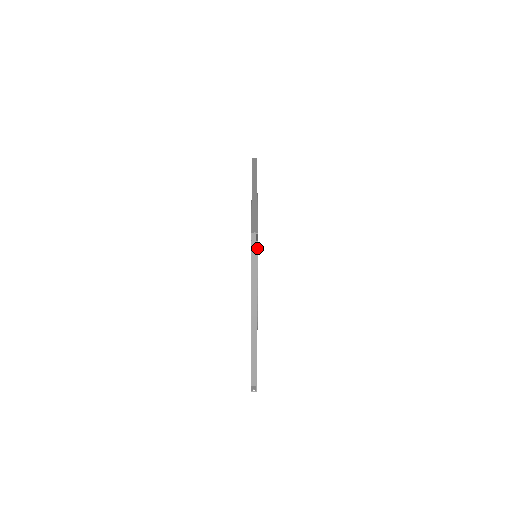
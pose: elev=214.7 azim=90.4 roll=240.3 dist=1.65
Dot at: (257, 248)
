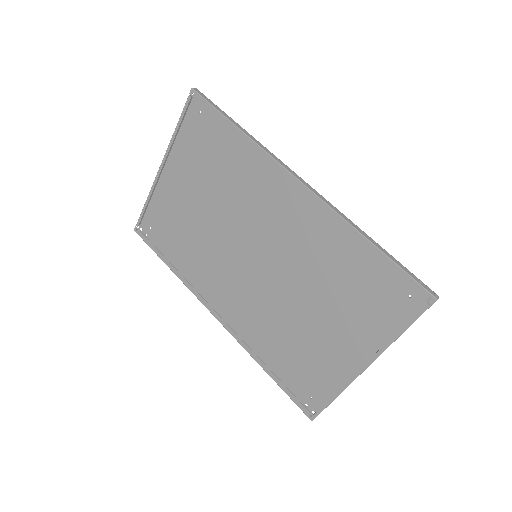
Dot at: occluded
